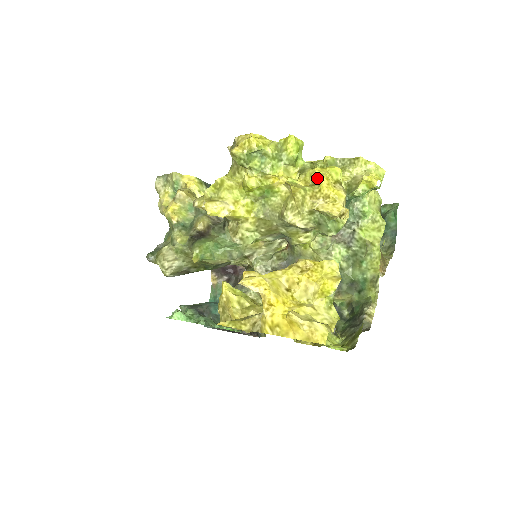
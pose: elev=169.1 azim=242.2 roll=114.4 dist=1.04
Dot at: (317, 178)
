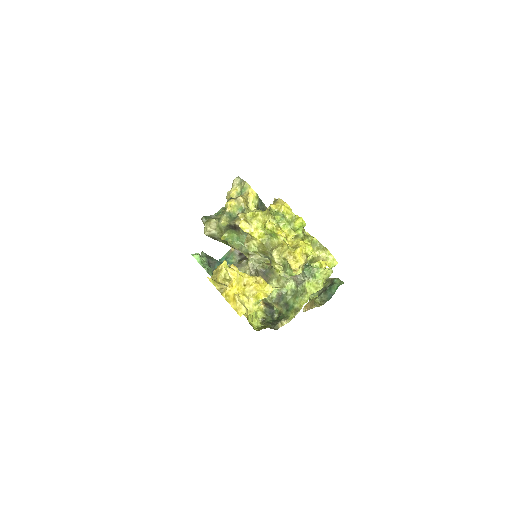
Dot at: (298, 246)
